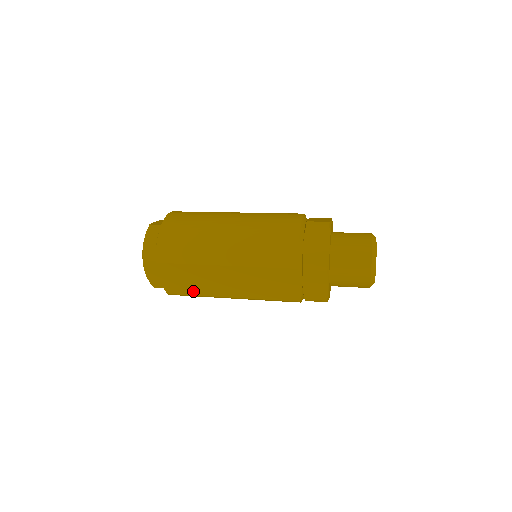
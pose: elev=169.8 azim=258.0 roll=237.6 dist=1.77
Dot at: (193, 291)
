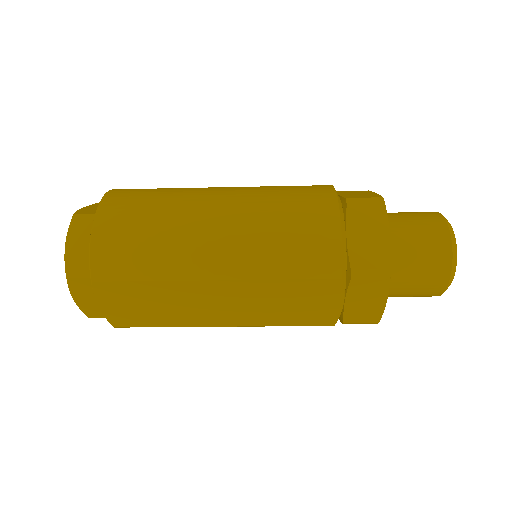
Dot at: (158, 321)
